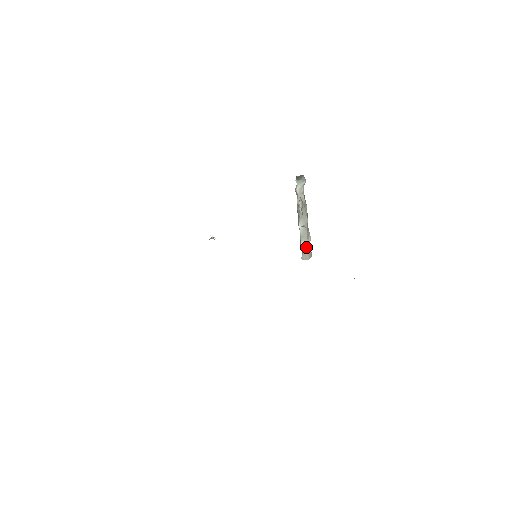
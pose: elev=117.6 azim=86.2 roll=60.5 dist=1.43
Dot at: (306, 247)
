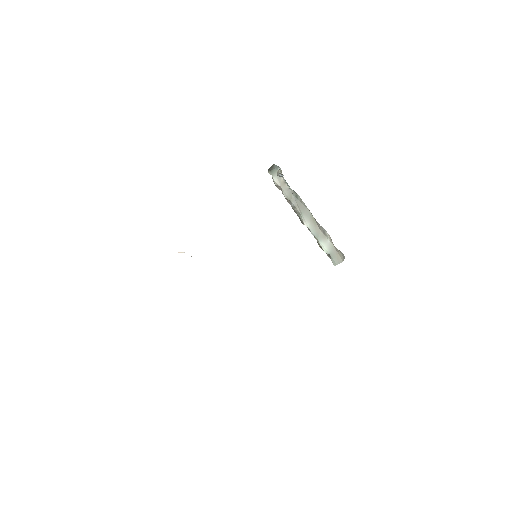
Dot at: (329, 247)
